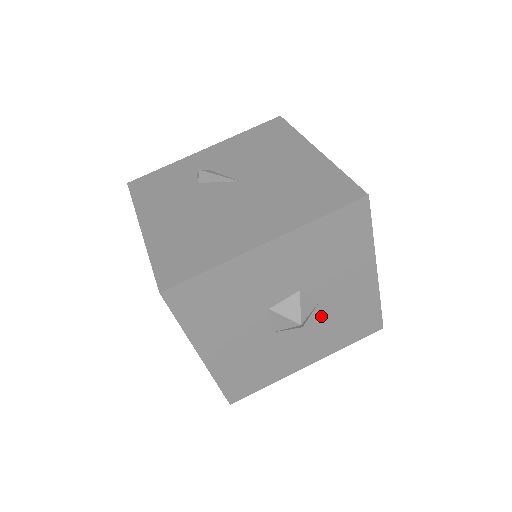
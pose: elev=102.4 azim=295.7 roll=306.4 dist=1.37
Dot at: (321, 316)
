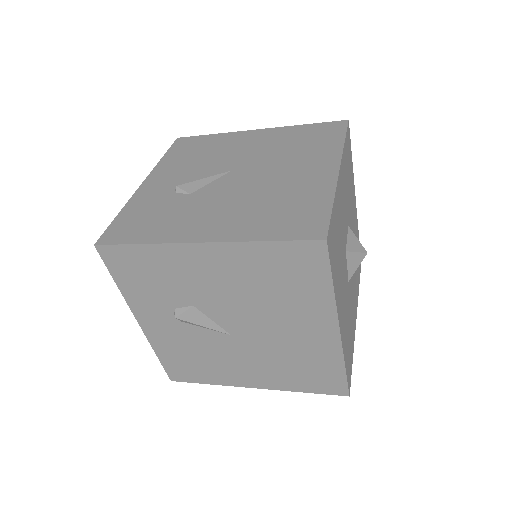
Dot at: occluded
